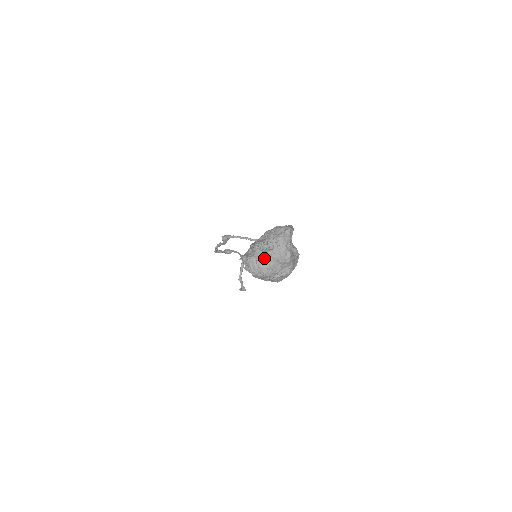
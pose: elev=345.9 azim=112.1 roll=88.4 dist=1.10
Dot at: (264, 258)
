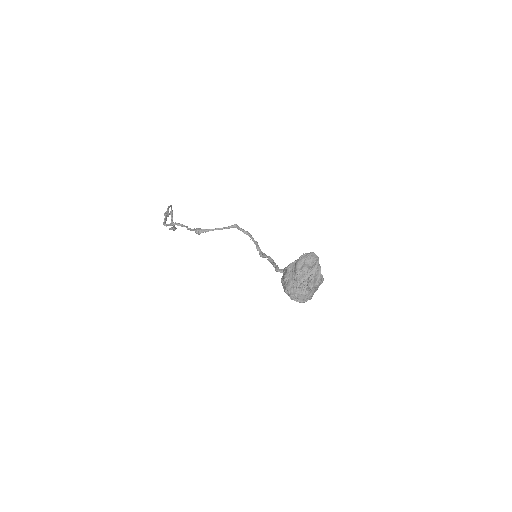
Dot at: (309, 291)
